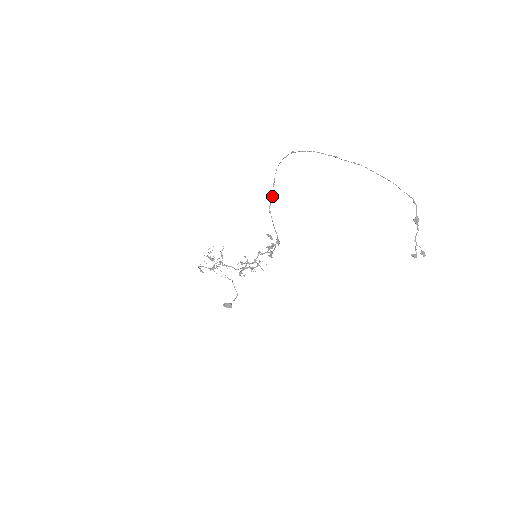
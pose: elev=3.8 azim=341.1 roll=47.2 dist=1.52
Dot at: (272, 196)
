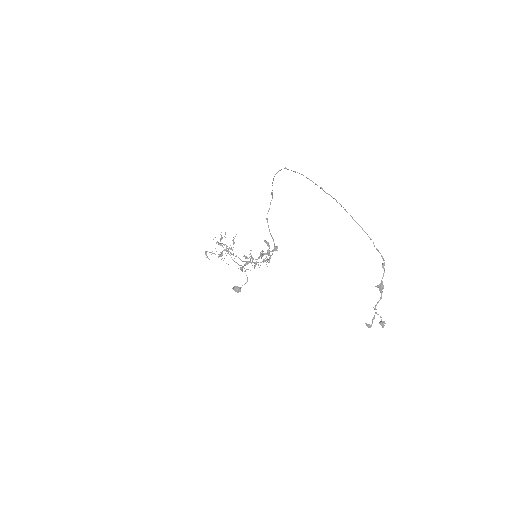
Dot at: (270, 204)
